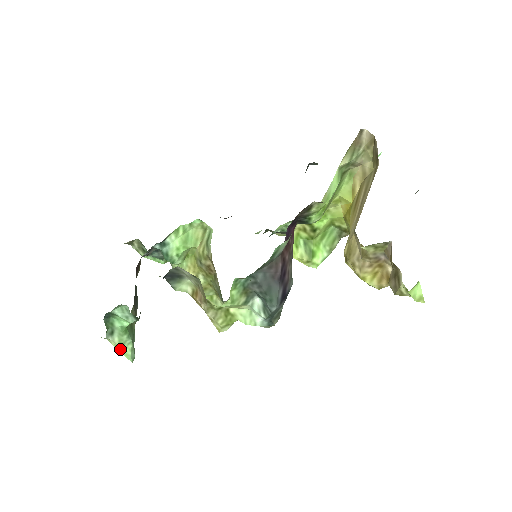
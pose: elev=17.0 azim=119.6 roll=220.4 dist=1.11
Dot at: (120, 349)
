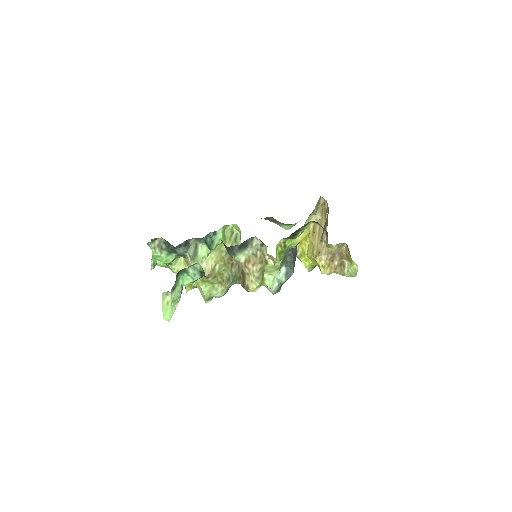
Dot at: (169, 306)
